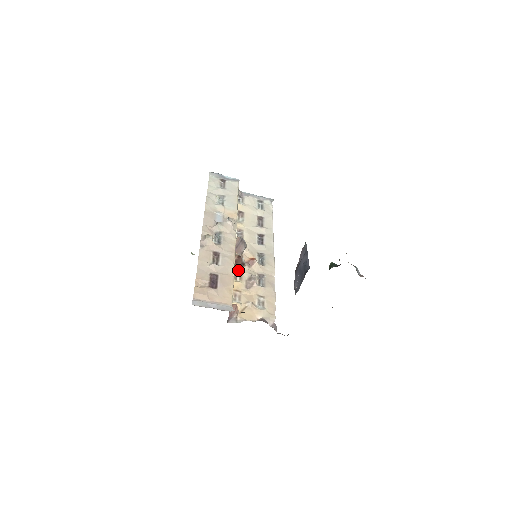
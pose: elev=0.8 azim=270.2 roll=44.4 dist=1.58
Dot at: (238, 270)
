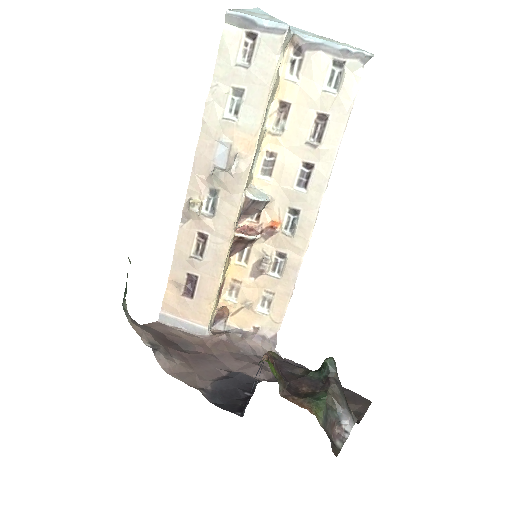
Dot at: (245, 246)
